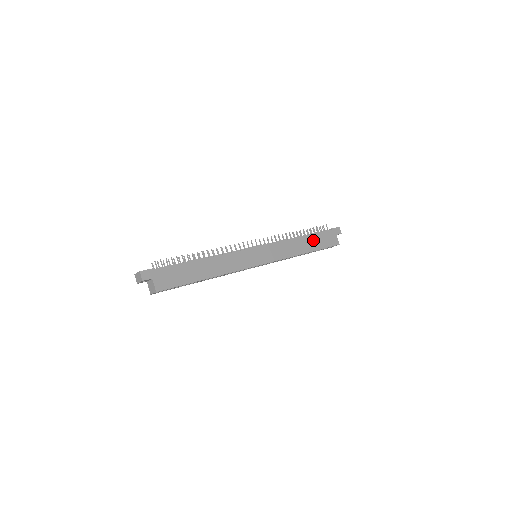
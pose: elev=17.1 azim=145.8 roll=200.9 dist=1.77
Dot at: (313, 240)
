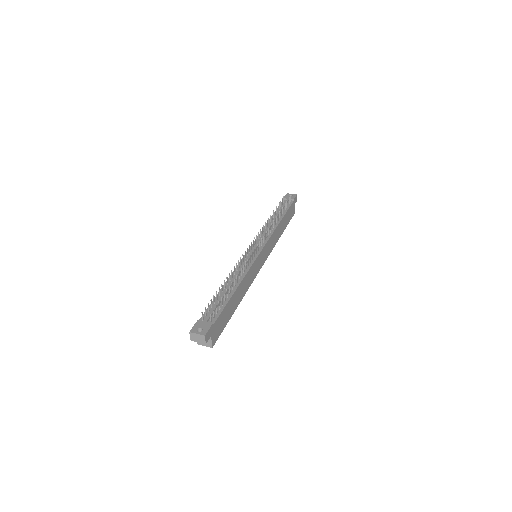
Dot at: (285, 219)
